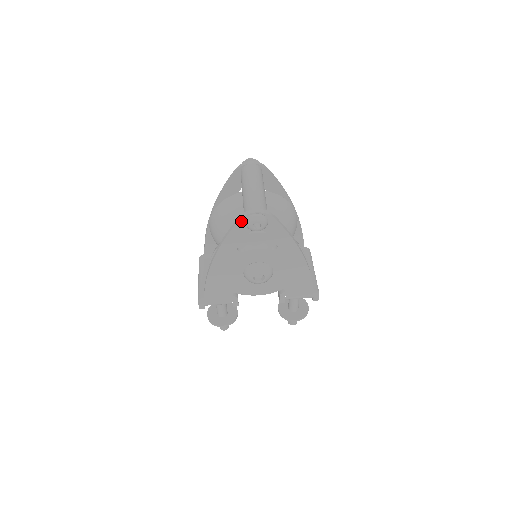
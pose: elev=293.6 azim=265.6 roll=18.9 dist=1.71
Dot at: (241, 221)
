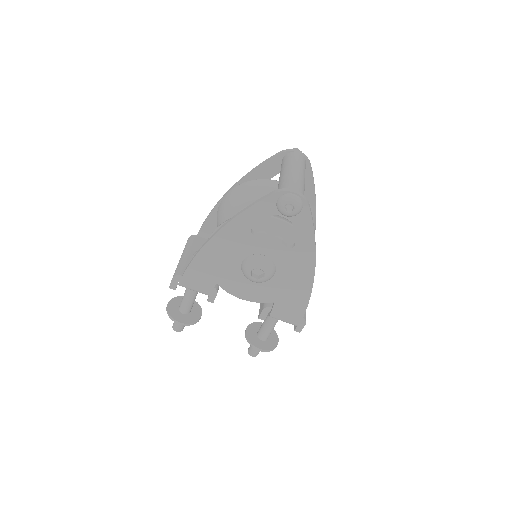
Dot at: (274, 196)
